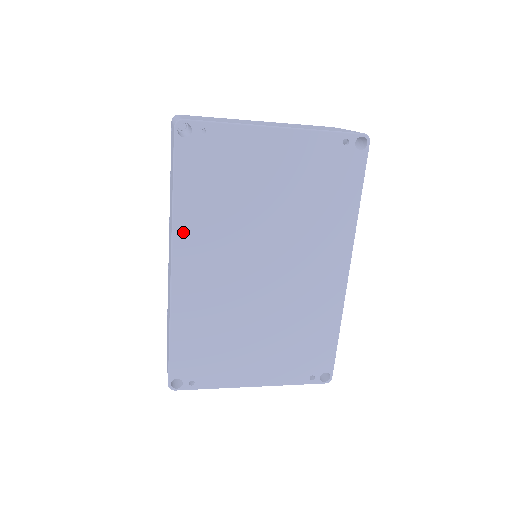
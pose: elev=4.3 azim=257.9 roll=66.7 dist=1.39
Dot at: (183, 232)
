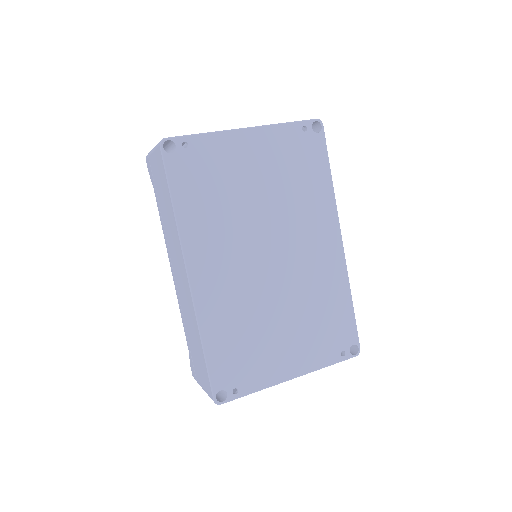
Dot at: (190, 239)
